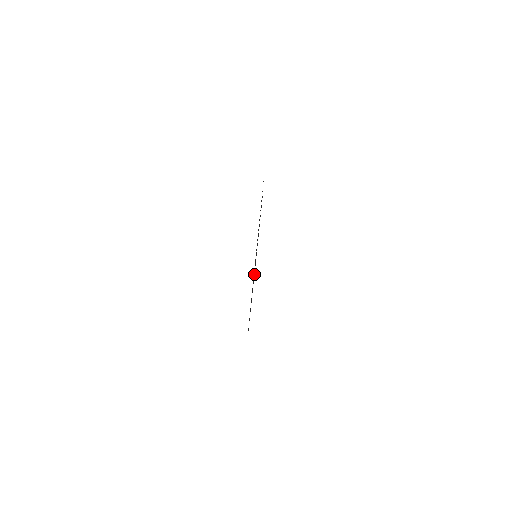
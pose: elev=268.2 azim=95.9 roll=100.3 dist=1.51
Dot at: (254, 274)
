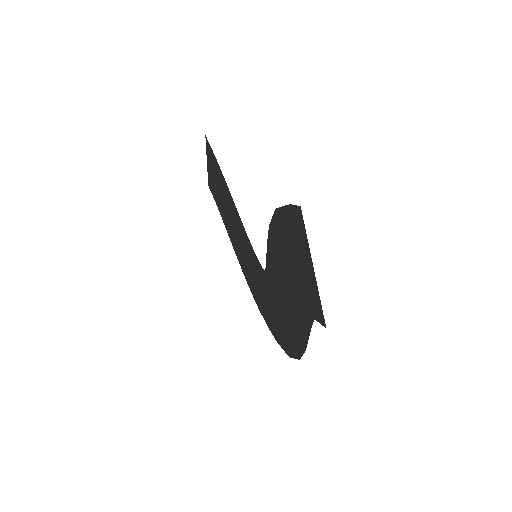
Dot at: (311, 312)
